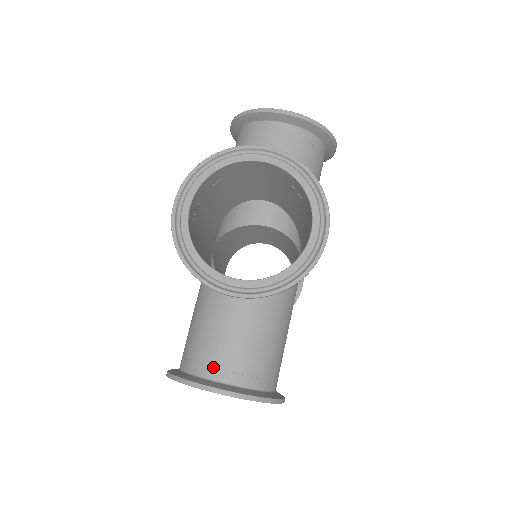
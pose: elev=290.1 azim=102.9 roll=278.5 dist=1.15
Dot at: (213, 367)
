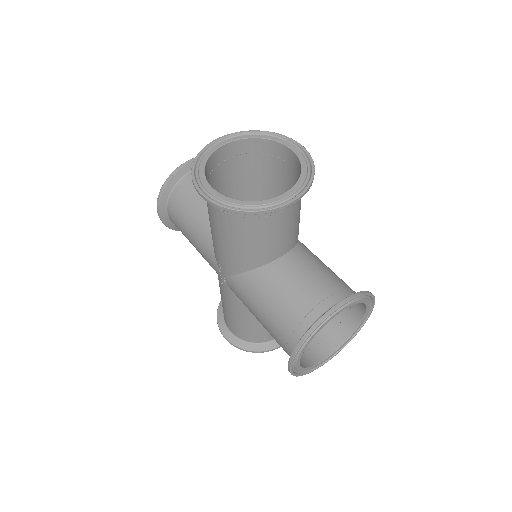
Dot at: (317, 305)
